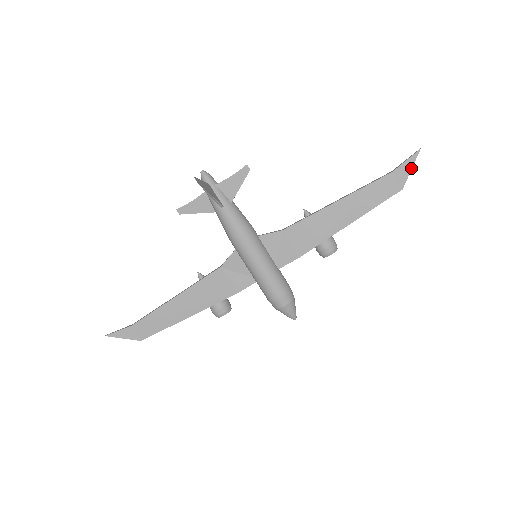
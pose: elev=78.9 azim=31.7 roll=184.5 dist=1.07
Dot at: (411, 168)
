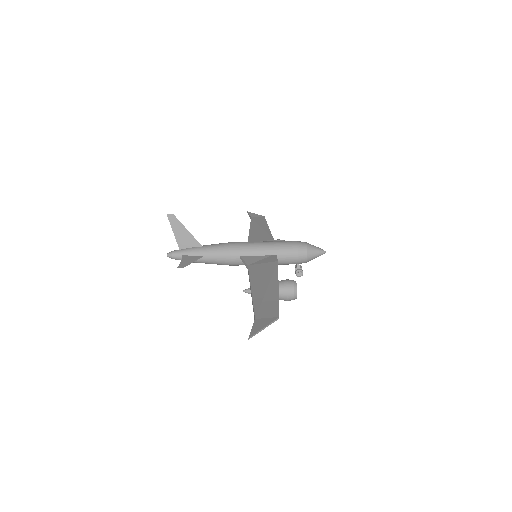
Dot at: (255, 214)
